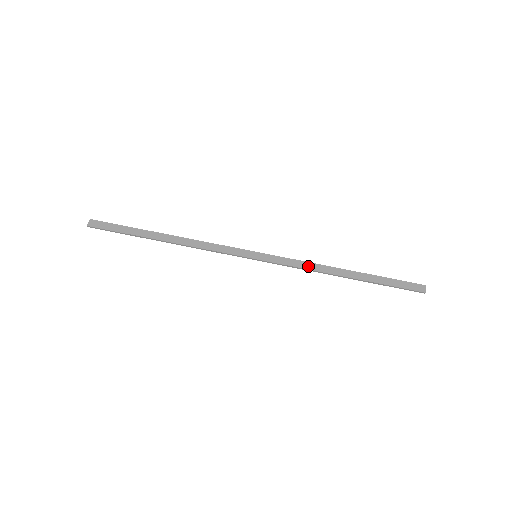
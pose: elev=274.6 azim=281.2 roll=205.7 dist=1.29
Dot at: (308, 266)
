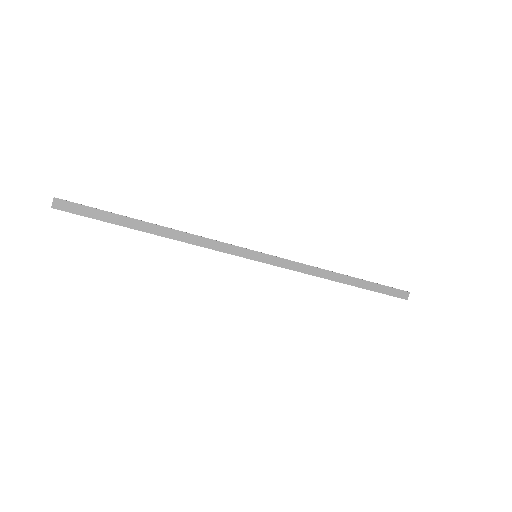
Dot at: (308, 270)
